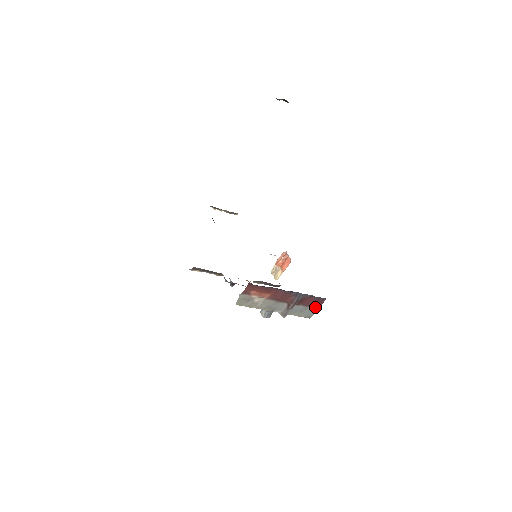
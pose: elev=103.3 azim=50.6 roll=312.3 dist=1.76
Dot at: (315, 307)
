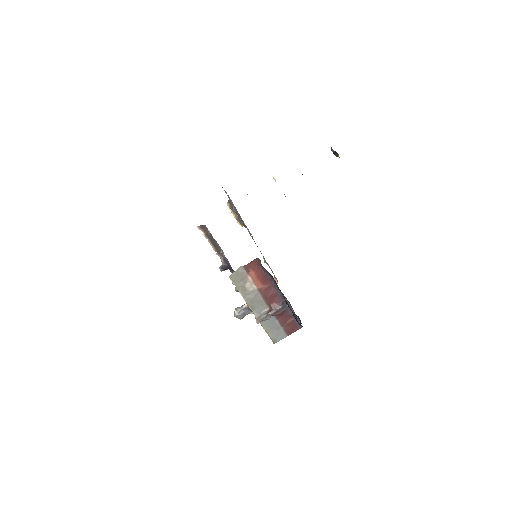
Dot at: (287, 332)
